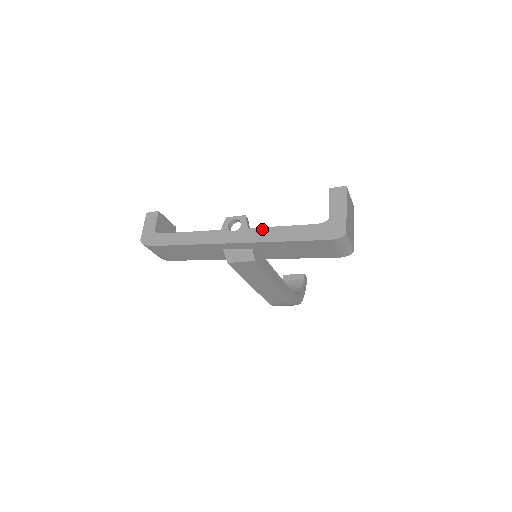
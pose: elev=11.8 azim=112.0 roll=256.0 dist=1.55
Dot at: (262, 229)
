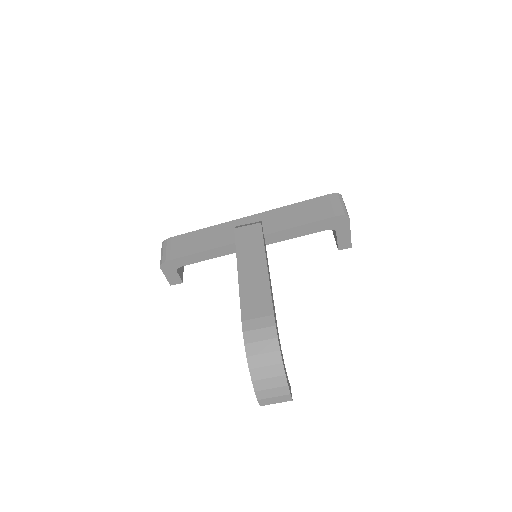
Dot at: occluded
